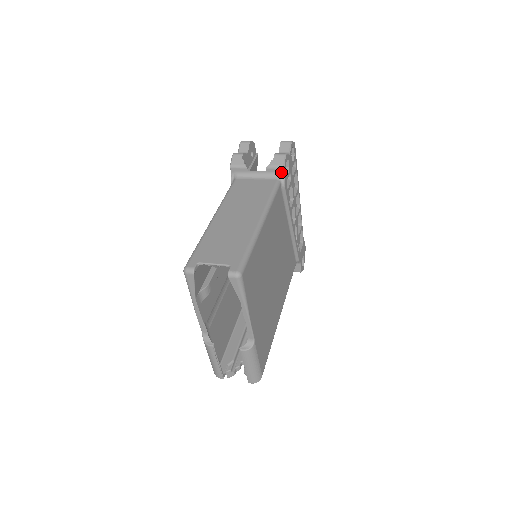
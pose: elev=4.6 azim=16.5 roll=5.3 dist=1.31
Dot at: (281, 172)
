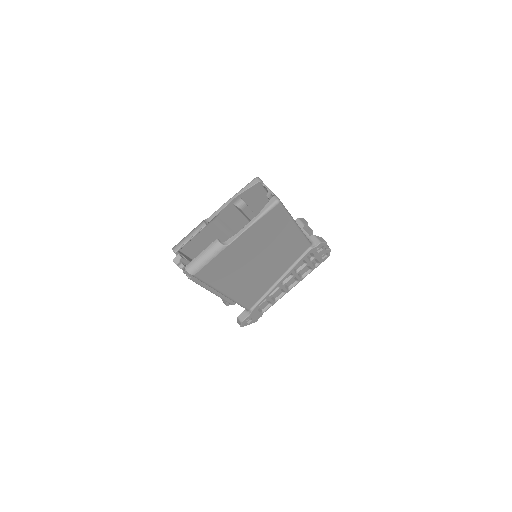
Dot at: (317, 244)
